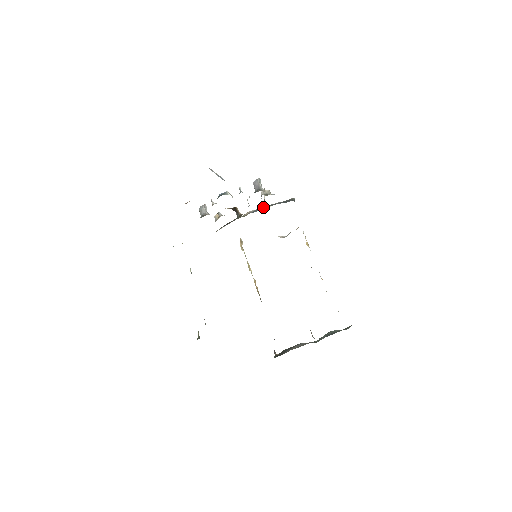
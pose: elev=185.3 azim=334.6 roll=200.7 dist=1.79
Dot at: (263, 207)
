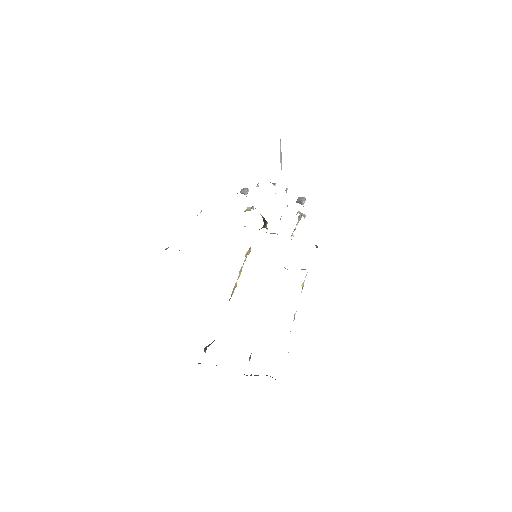
Dot at: occluded
